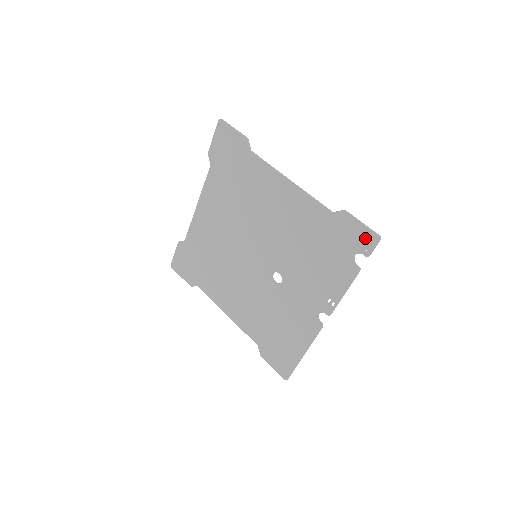
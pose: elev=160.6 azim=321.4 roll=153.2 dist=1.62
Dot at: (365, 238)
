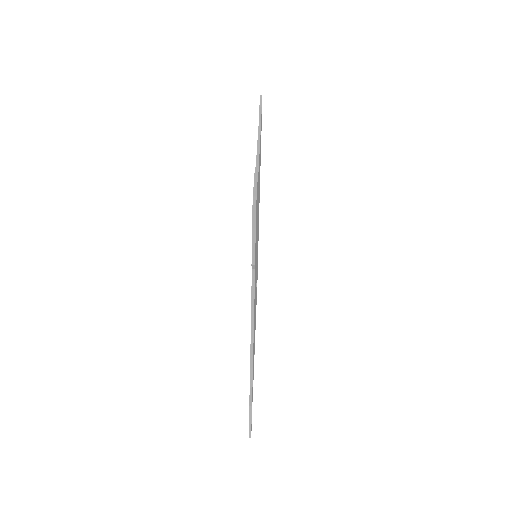
Dot at: occluded
